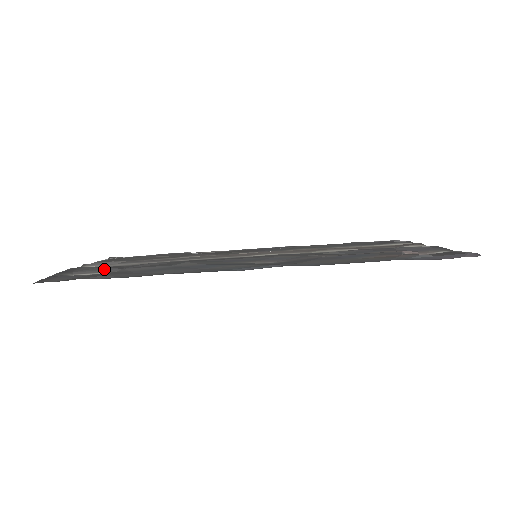
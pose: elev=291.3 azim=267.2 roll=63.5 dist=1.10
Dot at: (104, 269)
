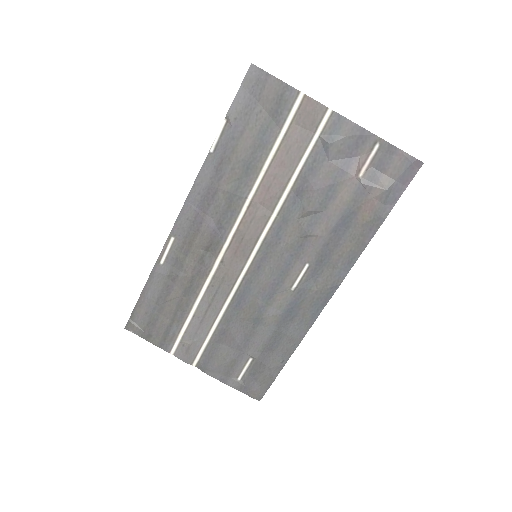
Dot at: (237, 362)
